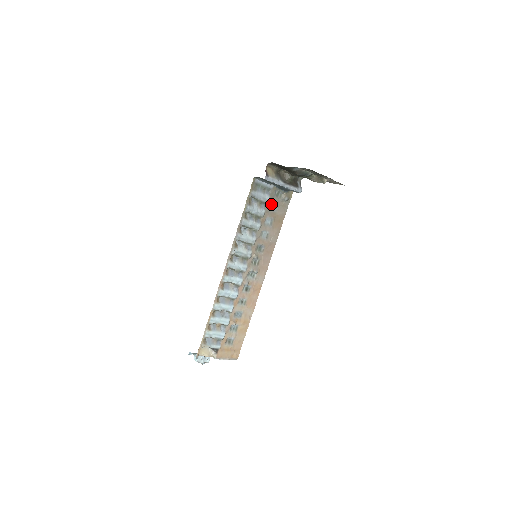
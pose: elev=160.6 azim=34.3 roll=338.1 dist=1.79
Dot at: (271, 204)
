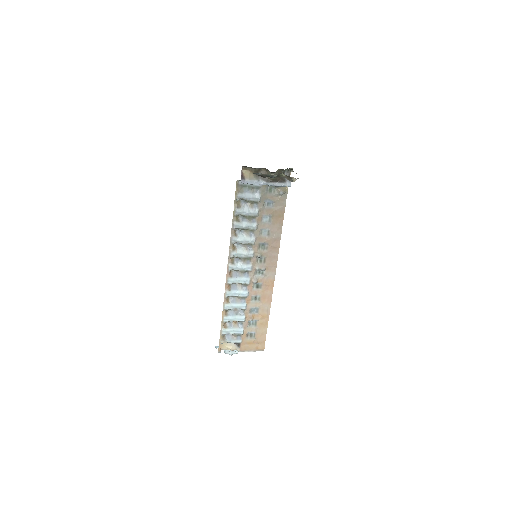
Dot at: (265, 201)
